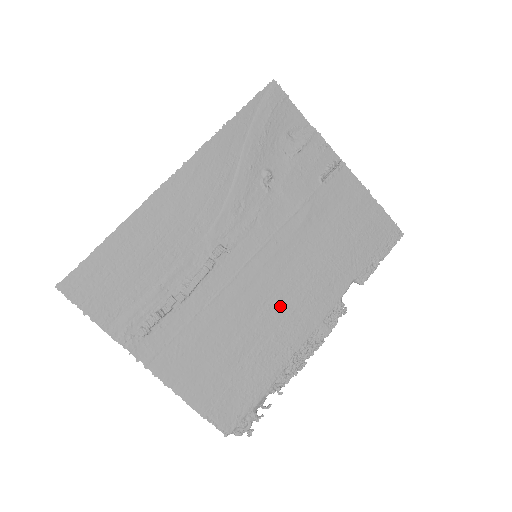
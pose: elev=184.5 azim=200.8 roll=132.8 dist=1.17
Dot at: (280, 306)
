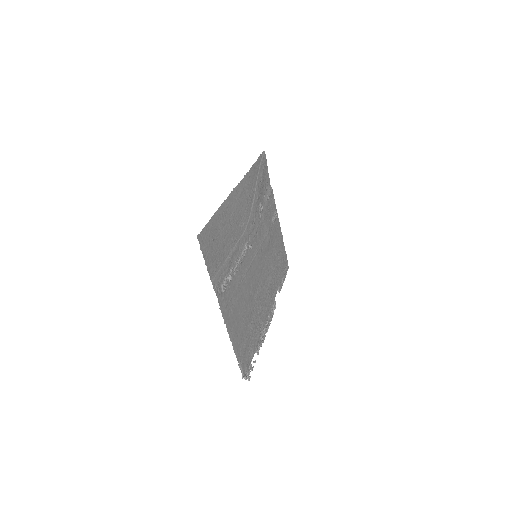
Dot at: (261, 293)
